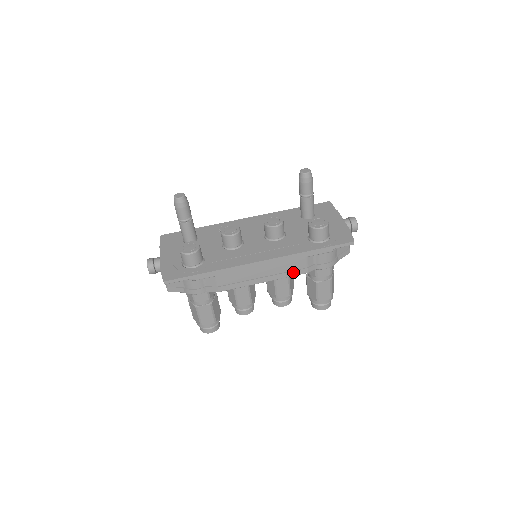
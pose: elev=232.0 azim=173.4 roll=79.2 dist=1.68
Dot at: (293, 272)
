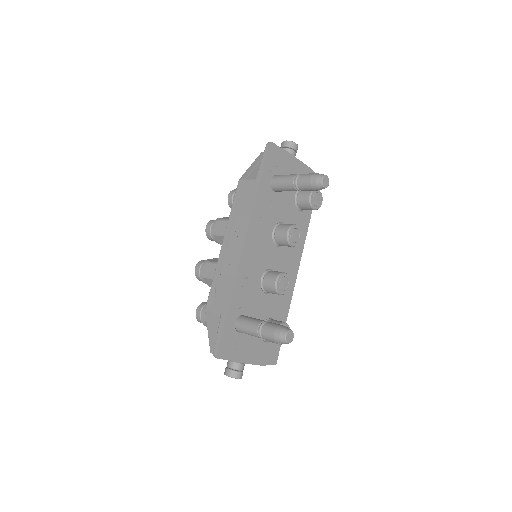
Dot at: occluded
